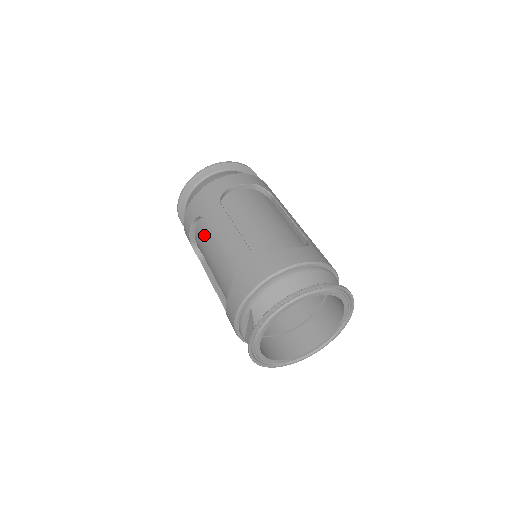
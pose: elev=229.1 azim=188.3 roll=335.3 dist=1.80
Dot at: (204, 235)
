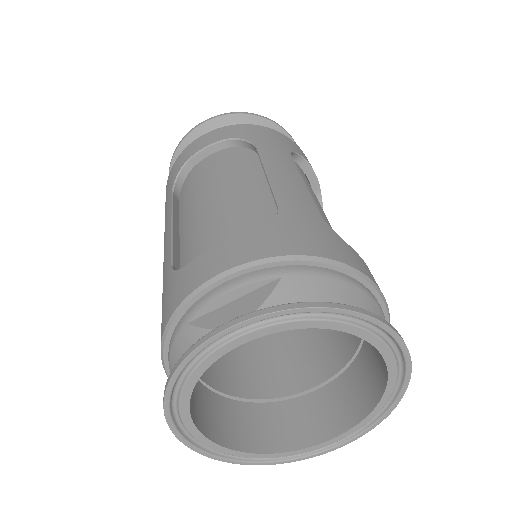
Dot at: (231, 162)
